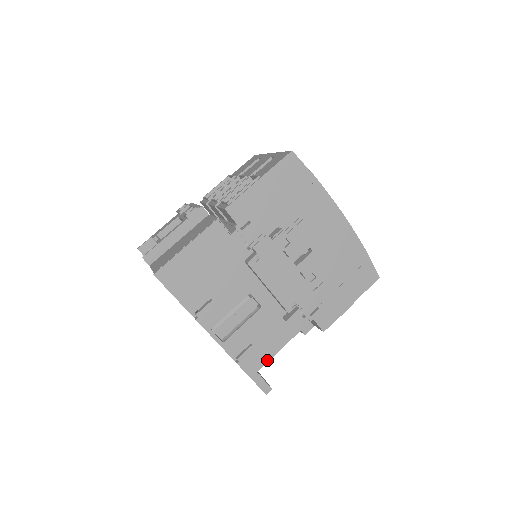
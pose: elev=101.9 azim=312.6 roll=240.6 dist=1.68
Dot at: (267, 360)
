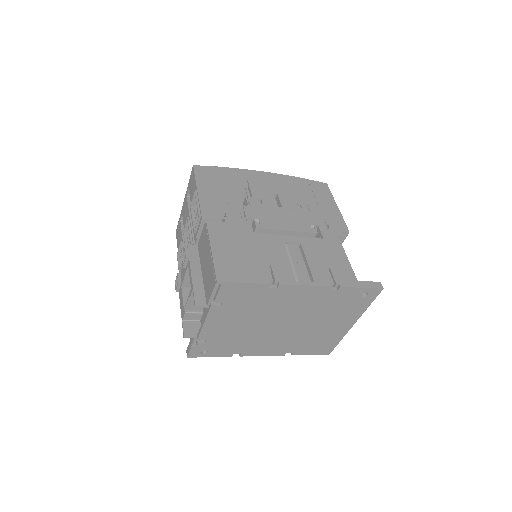
Dot at: (351, 269)
